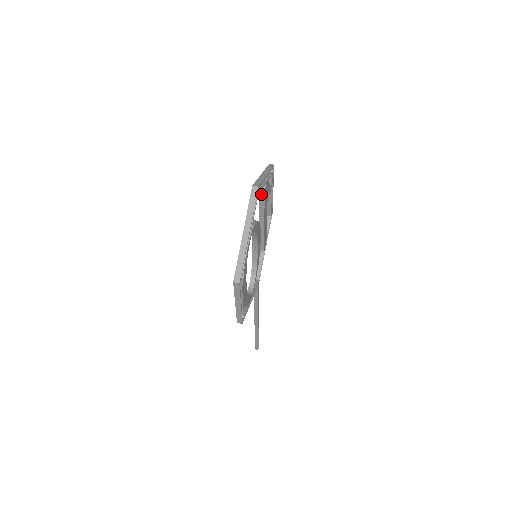
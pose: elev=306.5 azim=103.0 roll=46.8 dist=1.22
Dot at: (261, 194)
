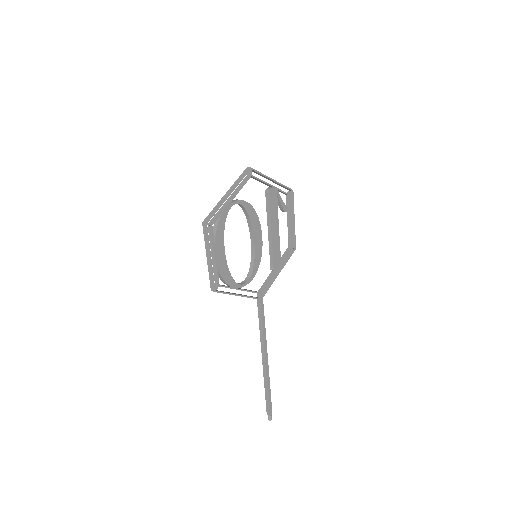
Dot at: (267, 196)
